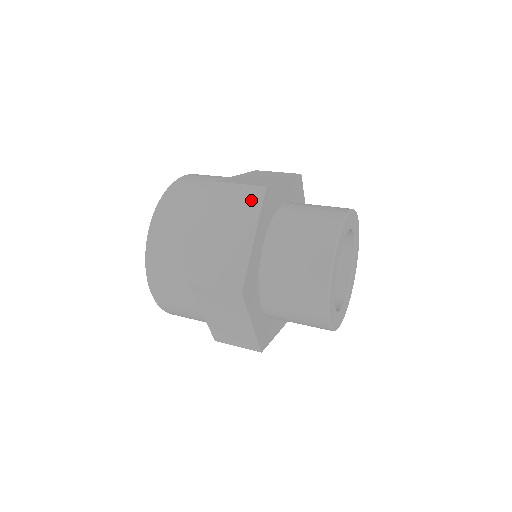
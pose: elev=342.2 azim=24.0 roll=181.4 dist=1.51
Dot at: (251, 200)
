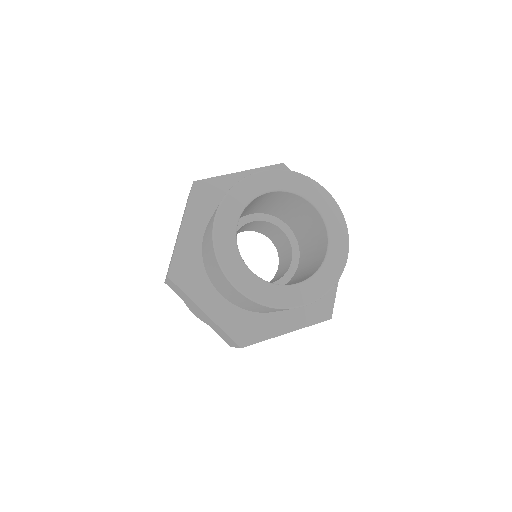
Dot at: occluded
